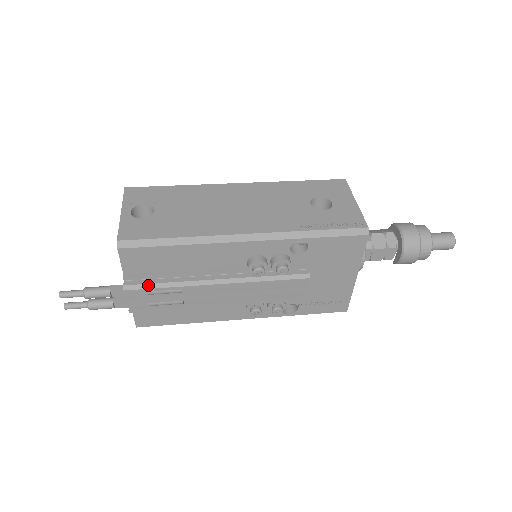
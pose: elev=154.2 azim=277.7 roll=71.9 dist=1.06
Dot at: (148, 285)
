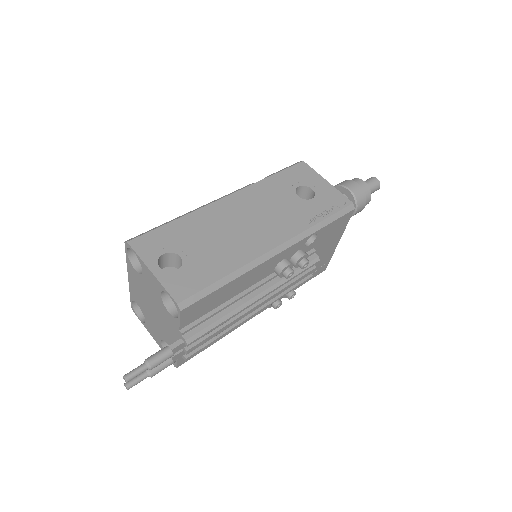
Dot at: (206, 329)
